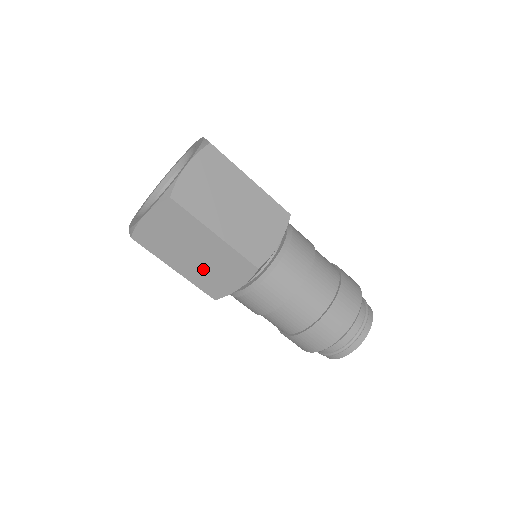
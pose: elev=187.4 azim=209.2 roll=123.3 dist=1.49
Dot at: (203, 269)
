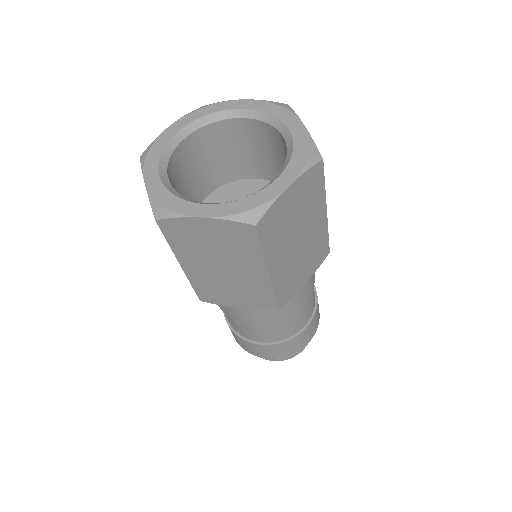
Dot at: (217, 281)
